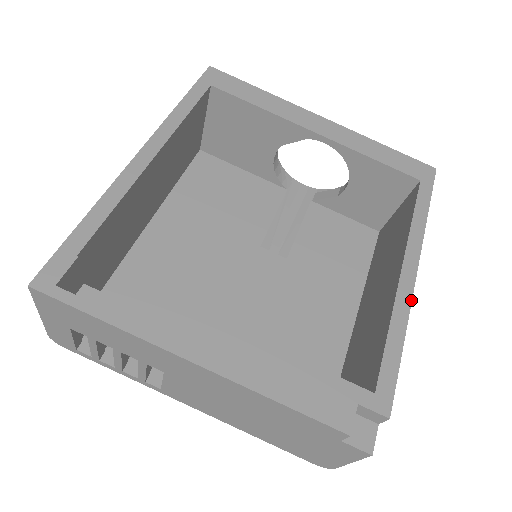
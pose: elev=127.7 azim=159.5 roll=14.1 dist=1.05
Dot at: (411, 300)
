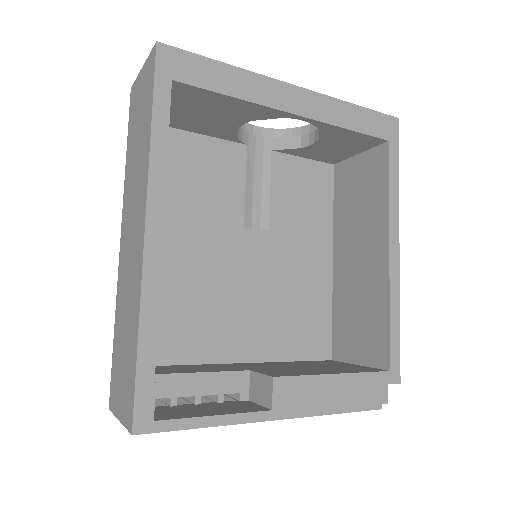
Dot at: (399, 280)
